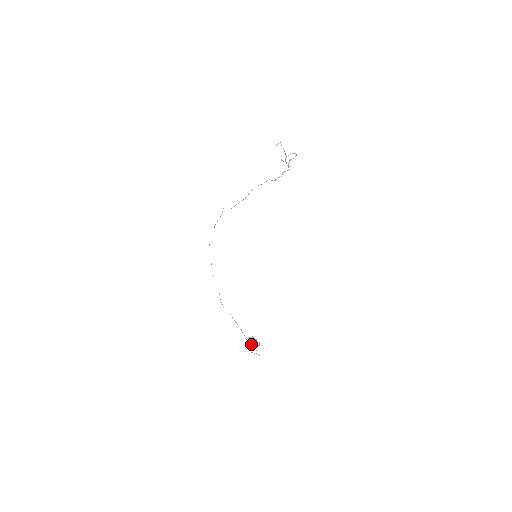
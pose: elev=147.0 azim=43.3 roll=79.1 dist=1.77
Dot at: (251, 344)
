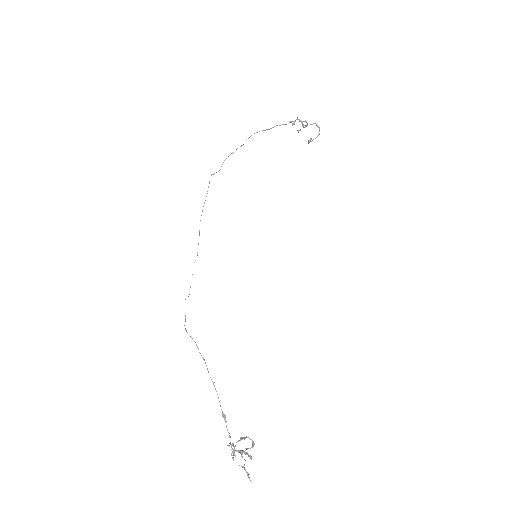
Dot at: occluded
